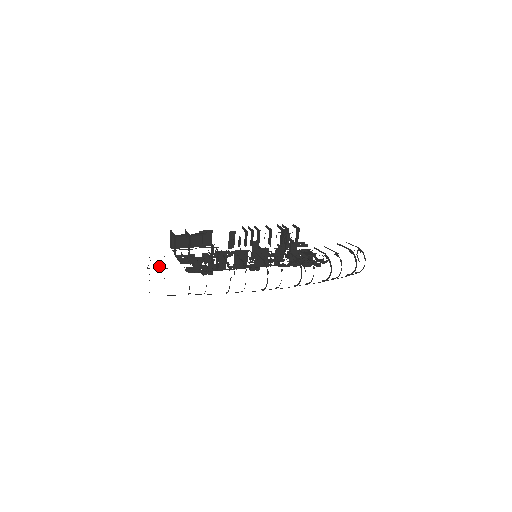
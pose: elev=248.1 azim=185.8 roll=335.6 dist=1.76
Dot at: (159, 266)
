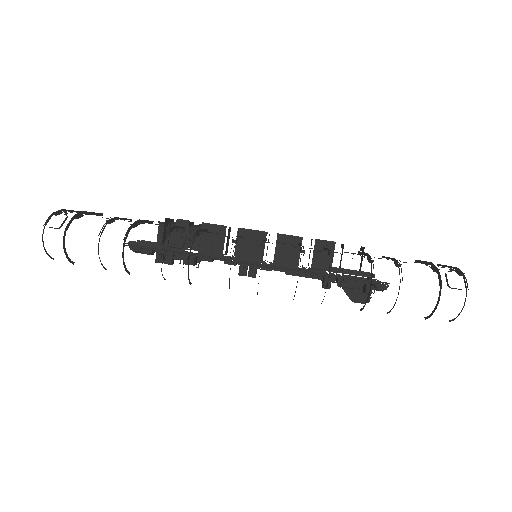
Dot at: occluded
